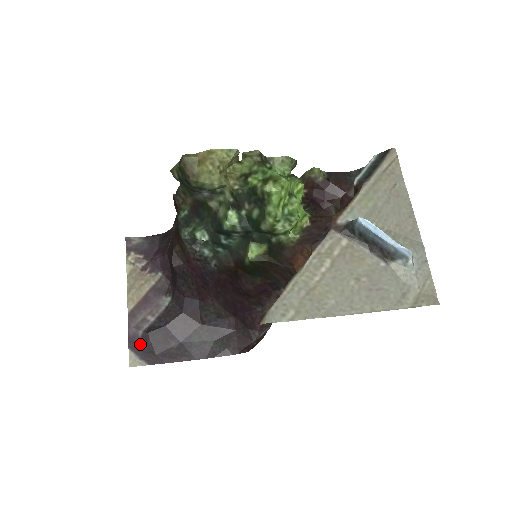
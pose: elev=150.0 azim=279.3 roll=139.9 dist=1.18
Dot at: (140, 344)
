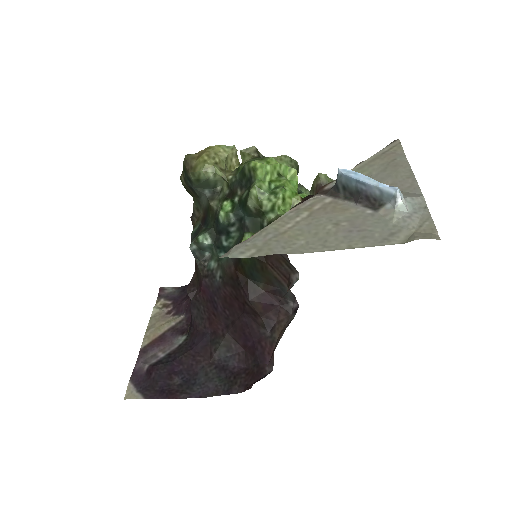
Dot at: (142, 378)
